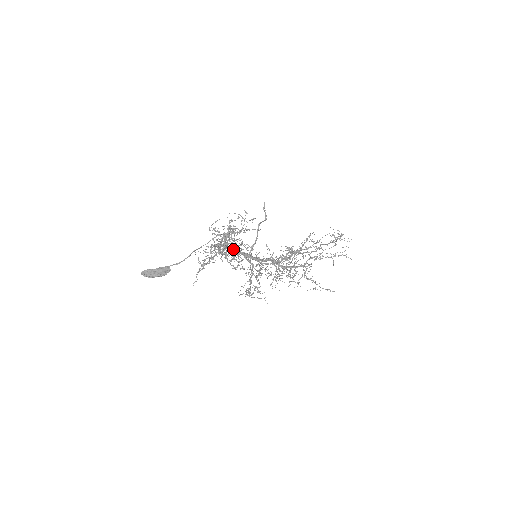
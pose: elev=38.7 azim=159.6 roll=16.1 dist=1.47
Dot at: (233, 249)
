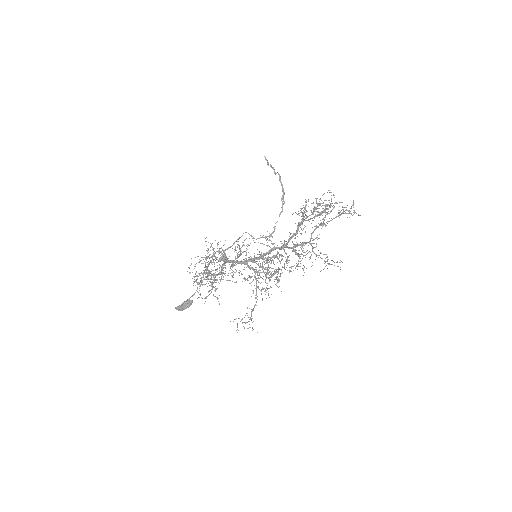
Dot at: (230, 262)
